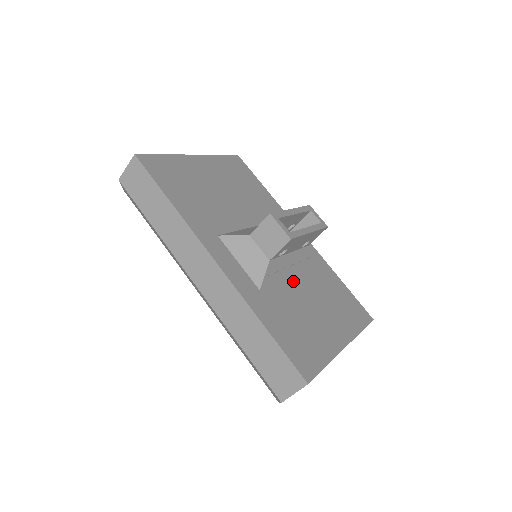
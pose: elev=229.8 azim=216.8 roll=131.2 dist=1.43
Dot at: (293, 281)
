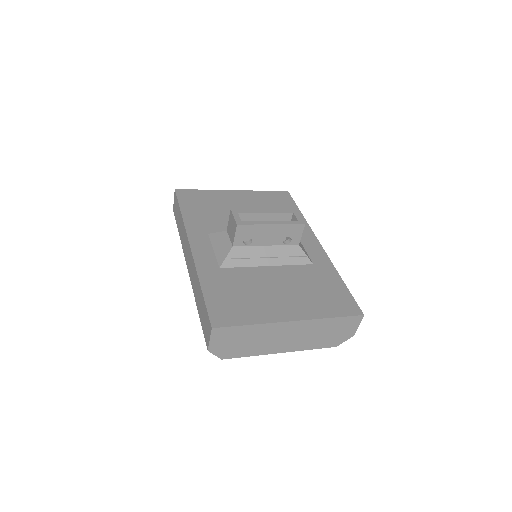
Dot at: (268, 269)
